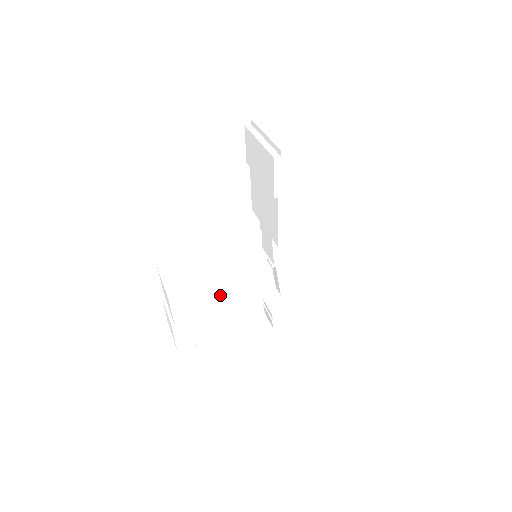
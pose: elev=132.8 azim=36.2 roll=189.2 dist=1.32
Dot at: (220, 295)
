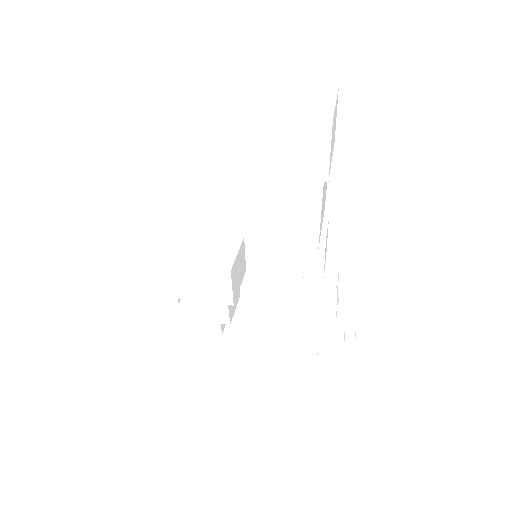
Dot at: (194, 280)
